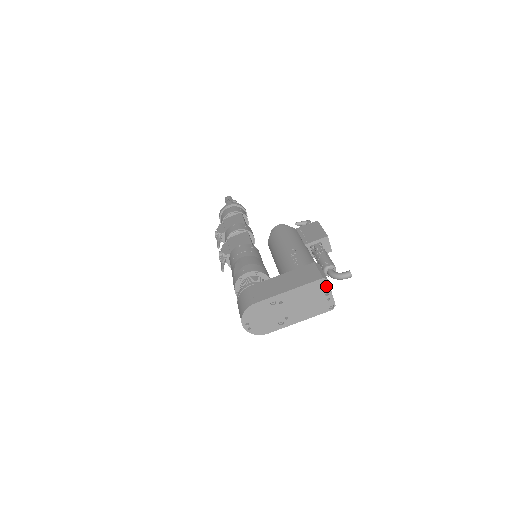
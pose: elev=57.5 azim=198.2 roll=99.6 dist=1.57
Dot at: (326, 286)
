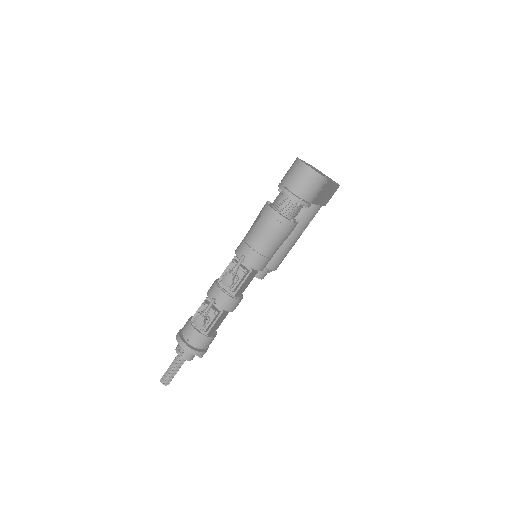
Dot at: (320, 171)
